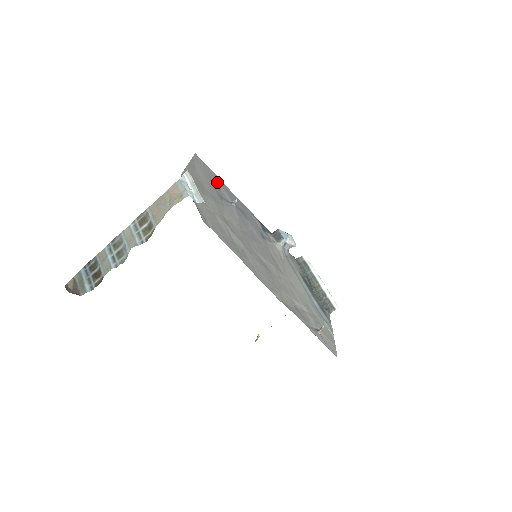
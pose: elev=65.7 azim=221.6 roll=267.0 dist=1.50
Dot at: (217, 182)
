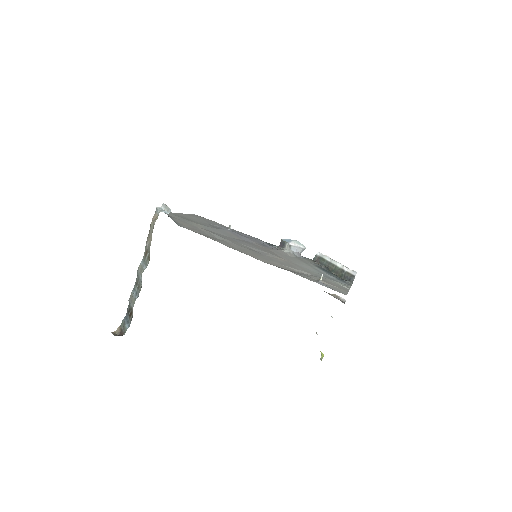
Dot at: (215, 224)
